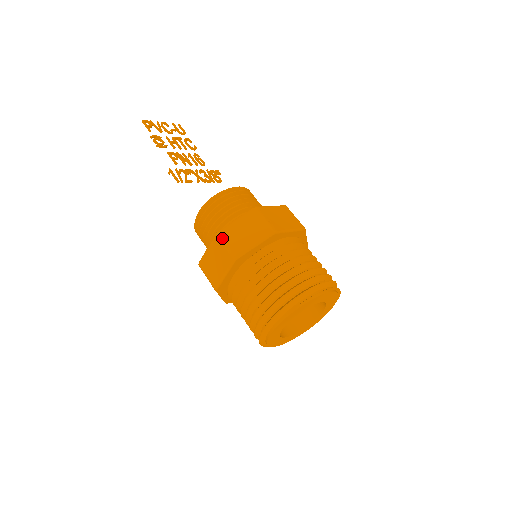
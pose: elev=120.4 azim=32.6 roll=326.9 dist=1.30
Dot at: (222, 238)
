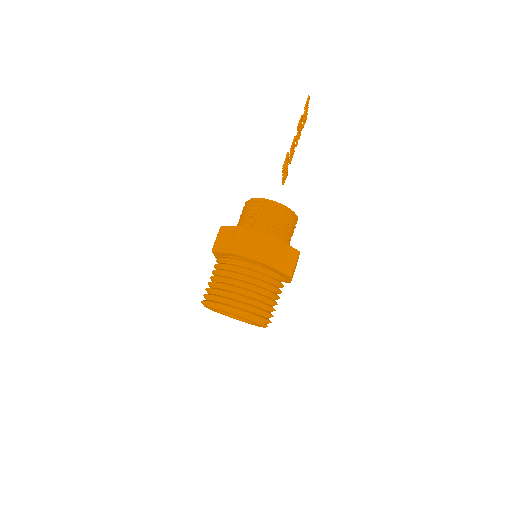
Dot at: (275, 245)
